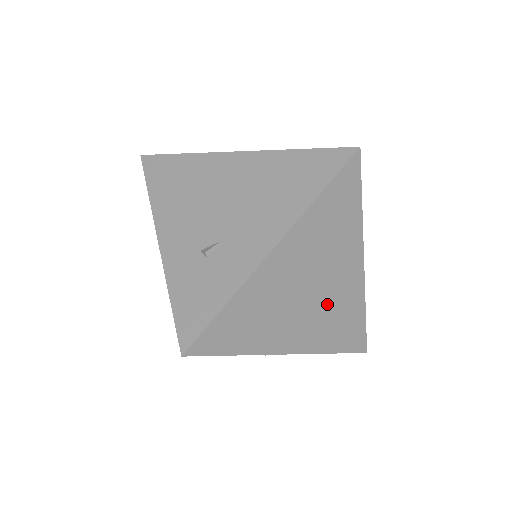
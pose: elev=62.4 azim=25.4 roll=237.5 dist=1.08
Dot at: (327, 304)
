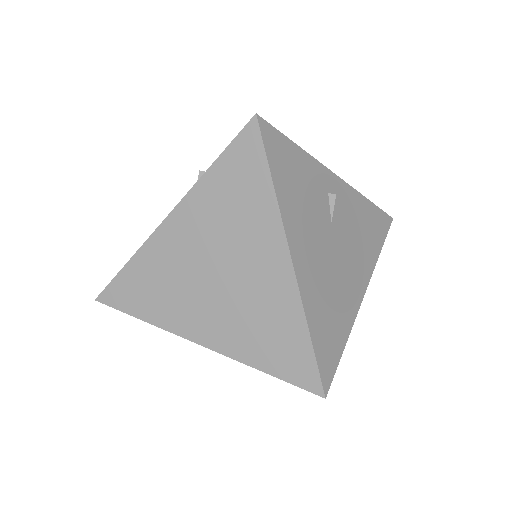
Dot at: occluded
